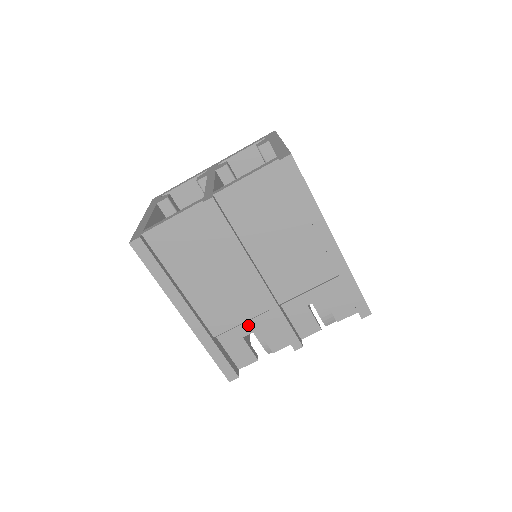
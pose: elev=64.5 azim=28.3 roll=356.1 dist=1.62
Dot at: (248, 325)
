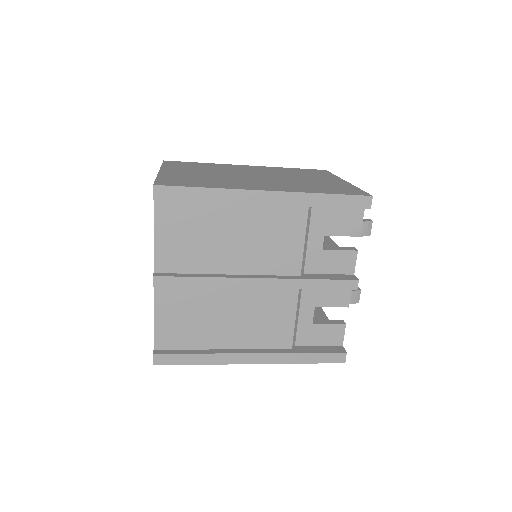
Dot at: (303, 313)
